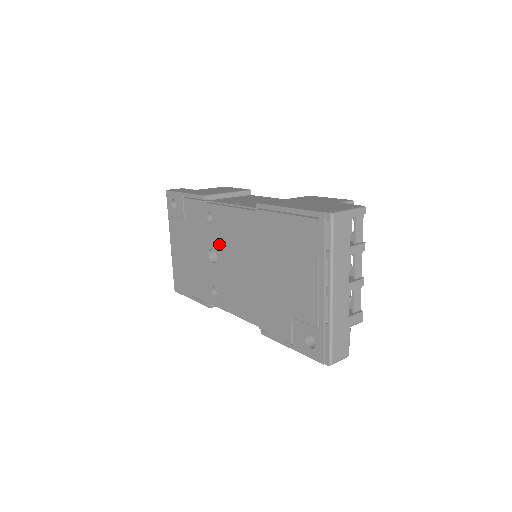
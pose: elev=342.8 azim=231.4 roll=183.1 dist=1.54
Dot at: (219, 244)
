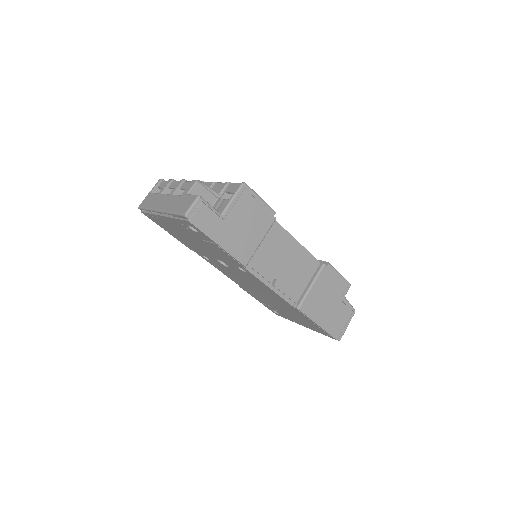
Dot at: (238, 272)
